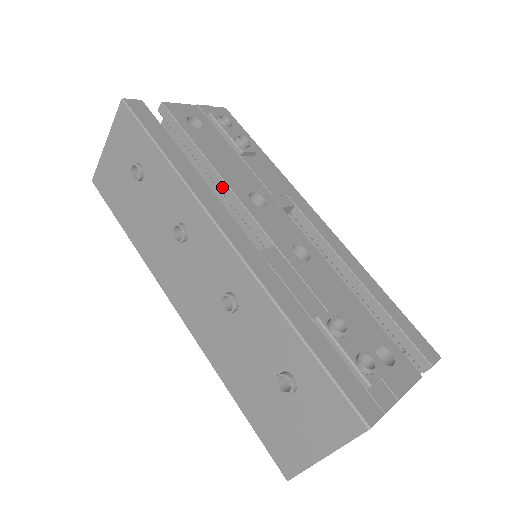
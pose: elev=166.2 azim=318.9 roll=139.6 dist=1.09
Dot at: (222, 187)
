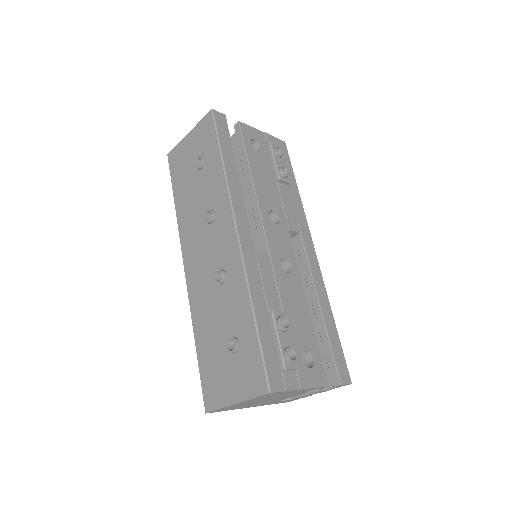
Dot at: (253, 198)
